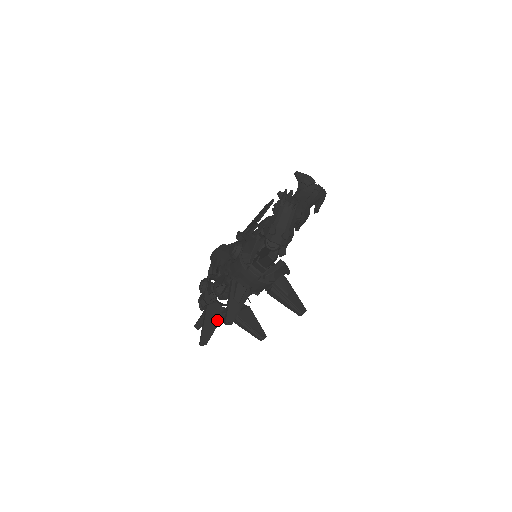
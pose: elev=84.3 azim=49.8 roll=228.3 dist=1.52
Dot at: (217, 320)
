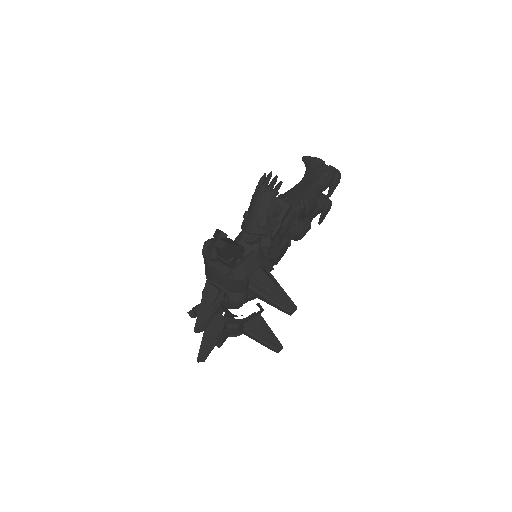
Dot at: (218, 332)
